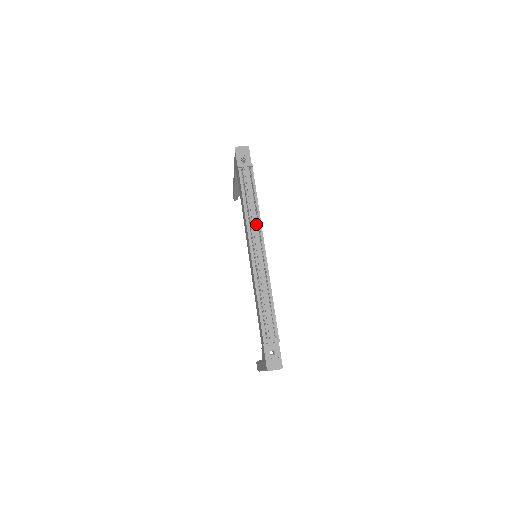
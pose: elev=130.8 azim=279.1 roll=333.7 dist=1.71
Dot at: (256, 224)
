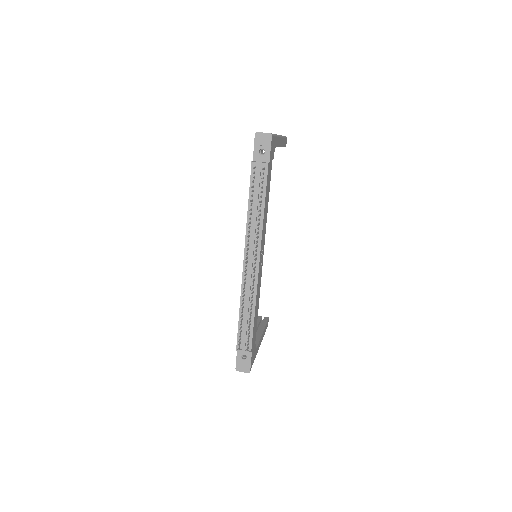
Dot at: occluded
